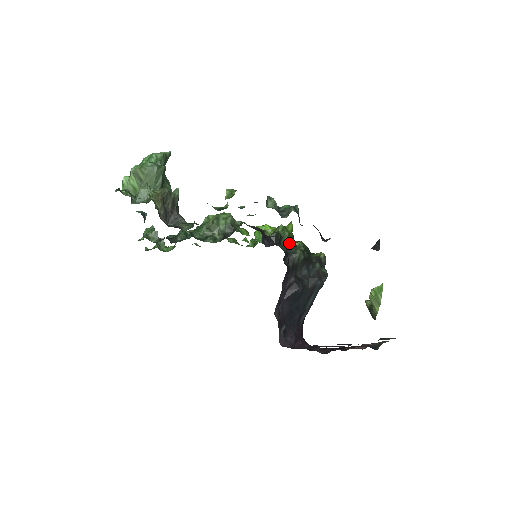
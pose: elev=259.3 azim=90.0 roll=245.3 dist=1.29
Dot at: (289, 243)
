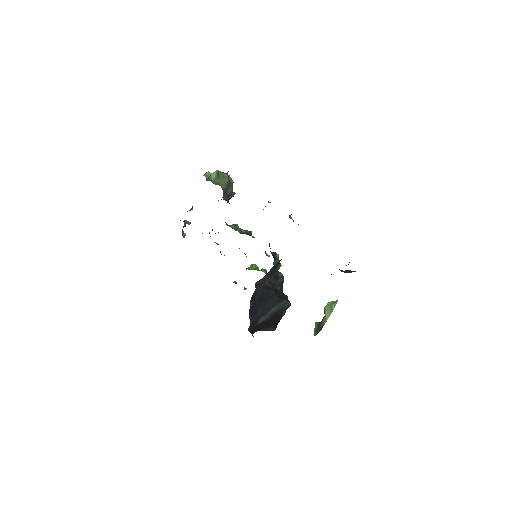
Dot at: occluded
